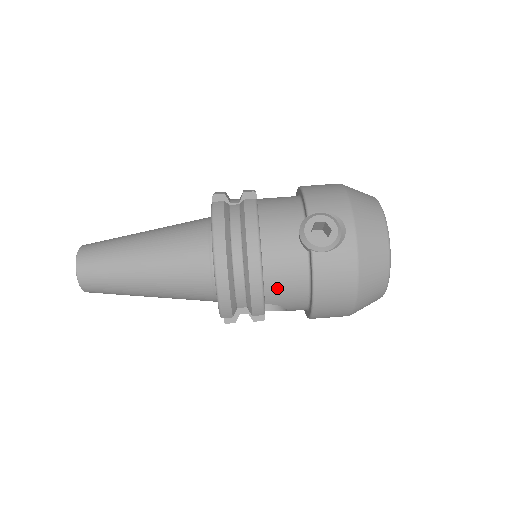
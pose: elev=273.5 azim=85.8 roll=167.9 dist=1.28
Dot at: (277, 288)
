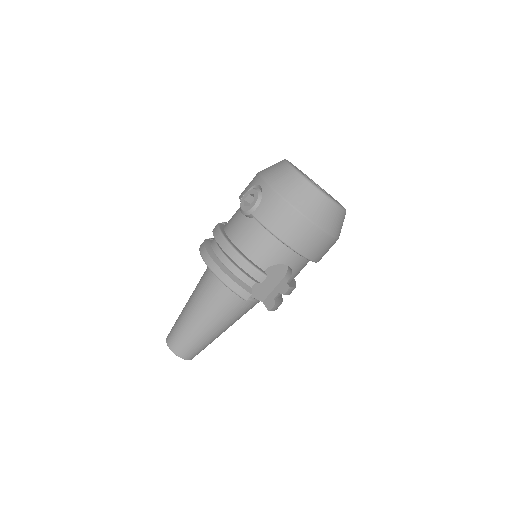
Dot at: (257, 253)
